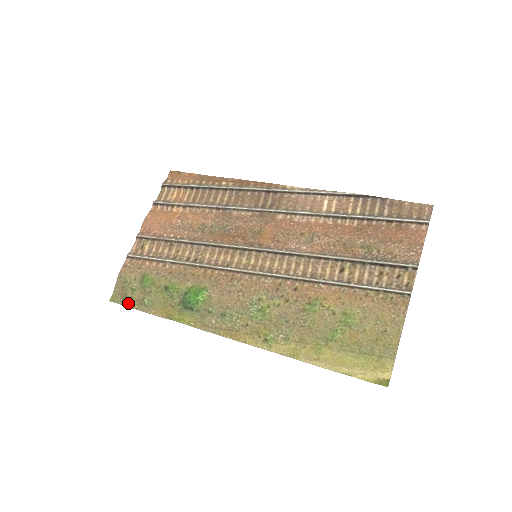
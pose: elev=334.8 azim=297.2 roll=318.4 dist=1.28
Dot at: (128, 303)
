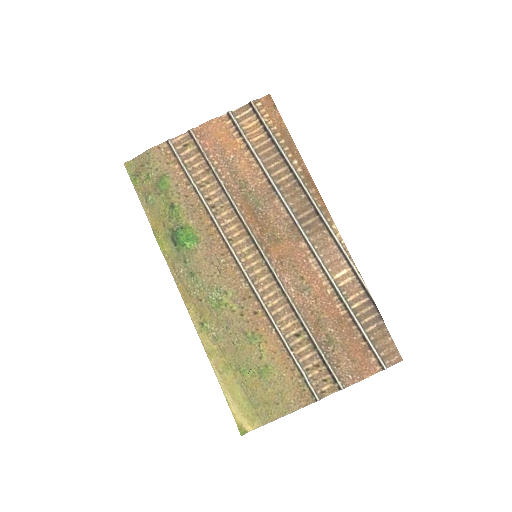
Dot at: (136, 183)
